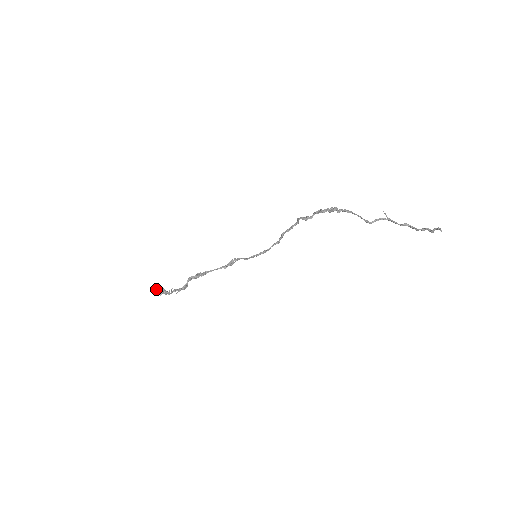
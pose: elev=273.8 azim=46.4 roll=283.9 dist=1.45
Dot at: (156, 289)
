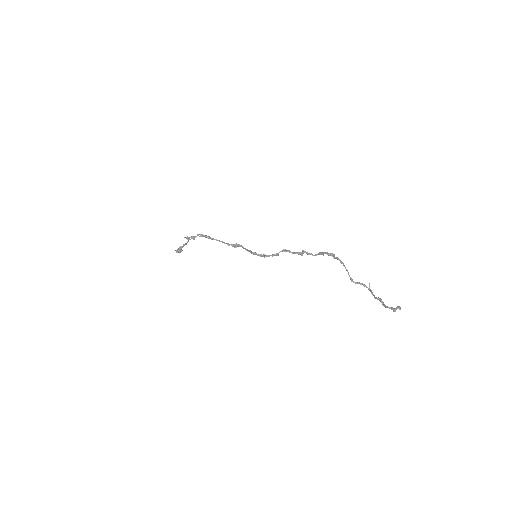
Dot at: occluded
